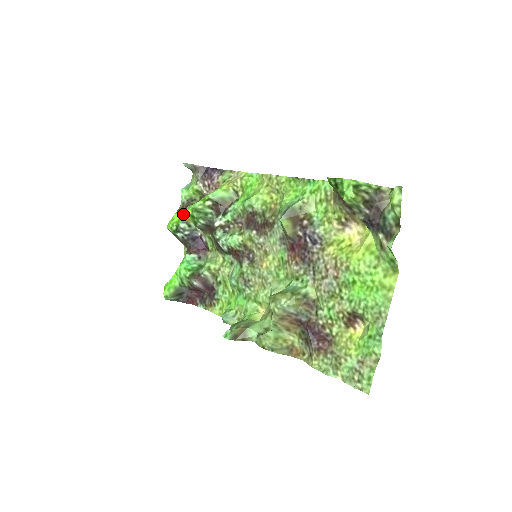
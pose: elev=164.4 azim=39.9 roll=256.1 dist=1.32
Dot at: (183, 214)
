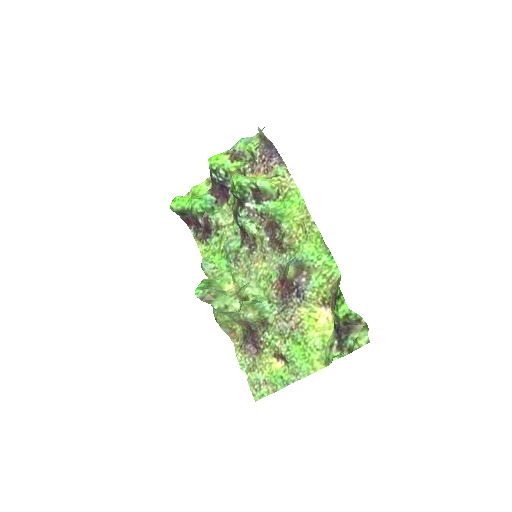
Dot at: (228, 163)
